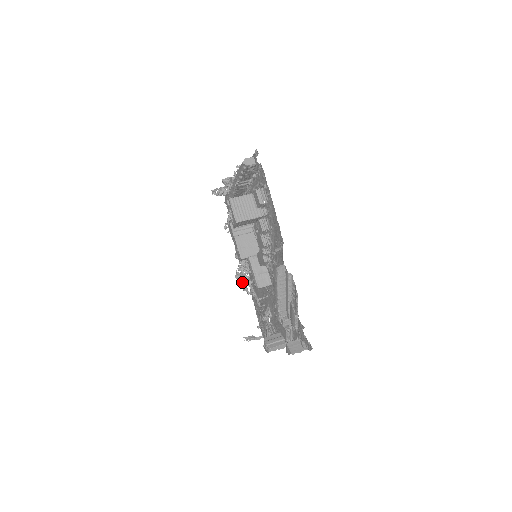
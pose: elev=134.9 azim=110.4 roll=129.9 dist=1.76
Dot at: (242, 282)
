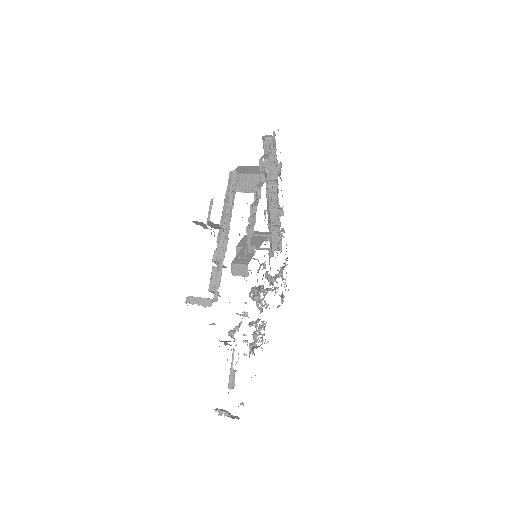
Dot at: (254, 344)
